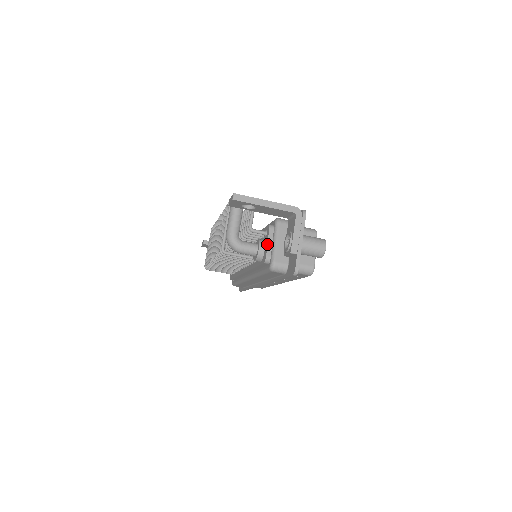
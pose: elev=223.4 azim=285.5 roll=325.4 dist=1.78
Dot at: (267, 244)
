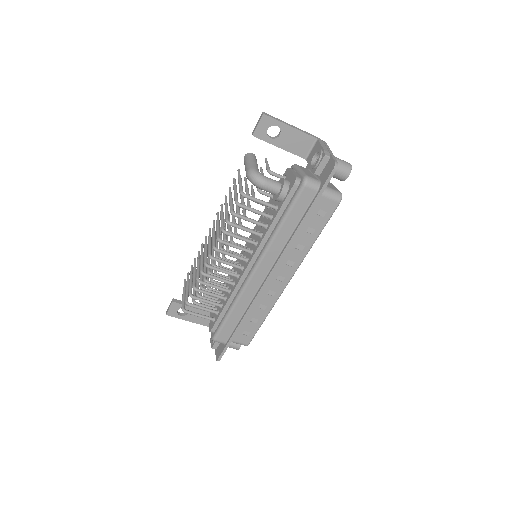
Dot at: (292, 172)
